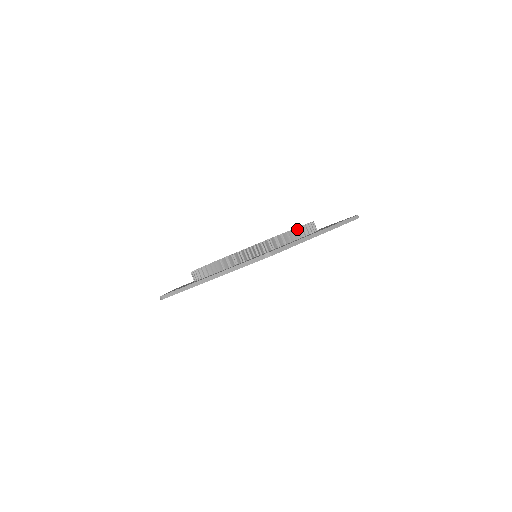
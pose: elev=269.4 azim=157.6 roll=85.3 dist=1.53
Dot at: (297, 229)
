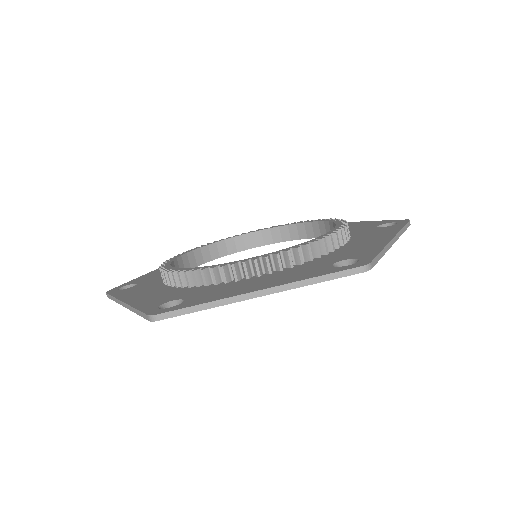
Dot at: (266, 259)
